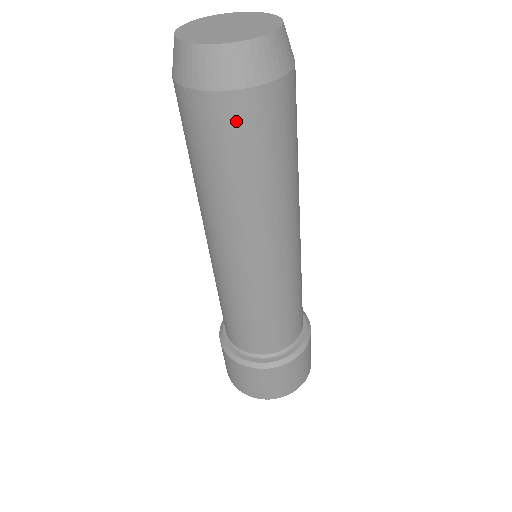
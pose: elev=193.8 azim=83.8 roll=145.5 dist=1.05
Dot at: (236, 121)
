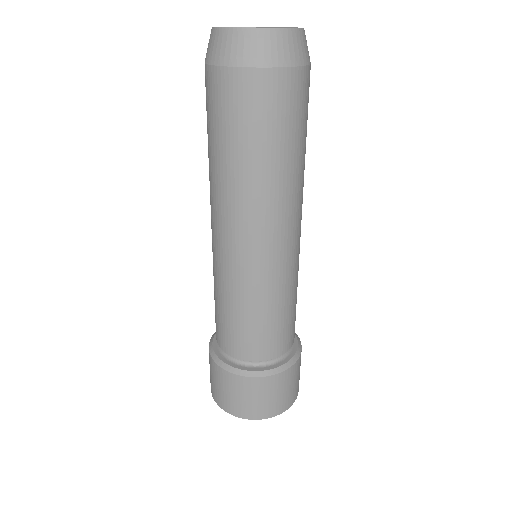
Dot at: (212, 93)
